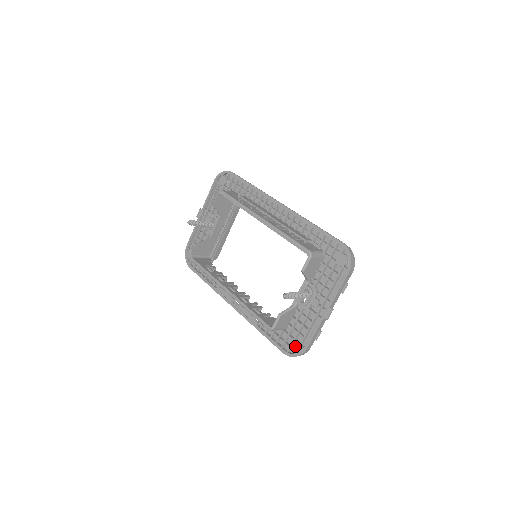
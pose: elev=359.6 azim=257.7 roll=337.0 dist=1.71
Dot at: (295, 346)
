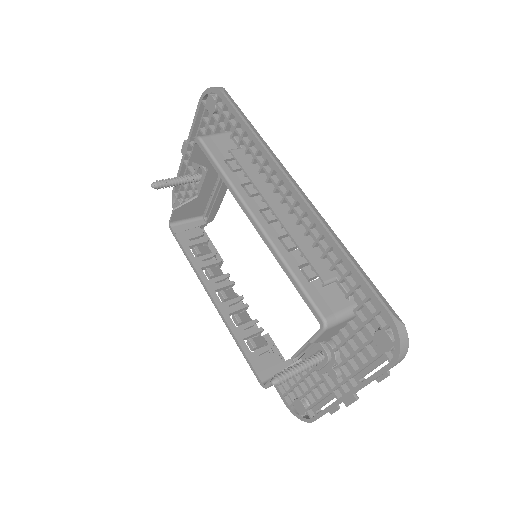
Dot at: (300, 407)
